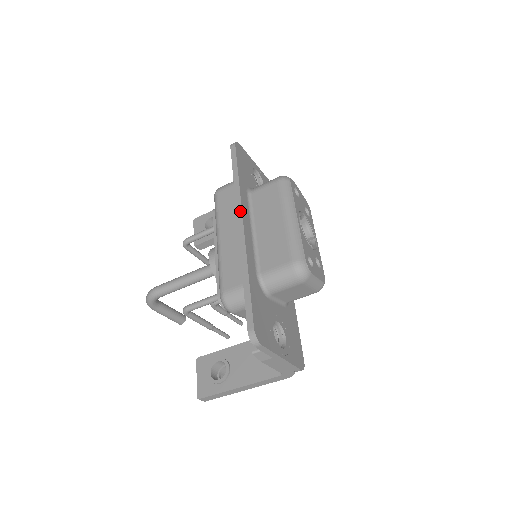
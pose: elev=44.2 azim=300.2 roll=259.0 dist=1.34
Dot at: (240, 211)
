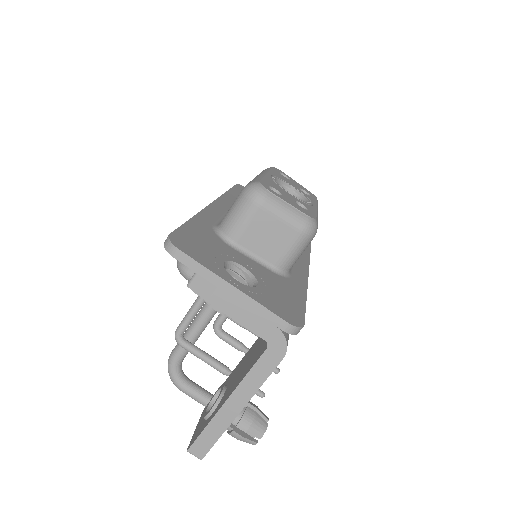
Dot at: (215, 200)
